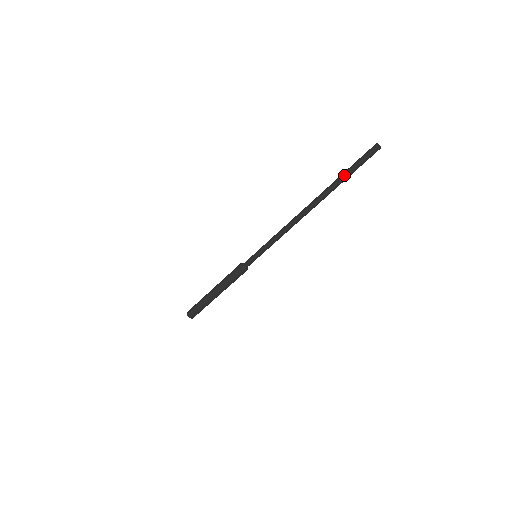
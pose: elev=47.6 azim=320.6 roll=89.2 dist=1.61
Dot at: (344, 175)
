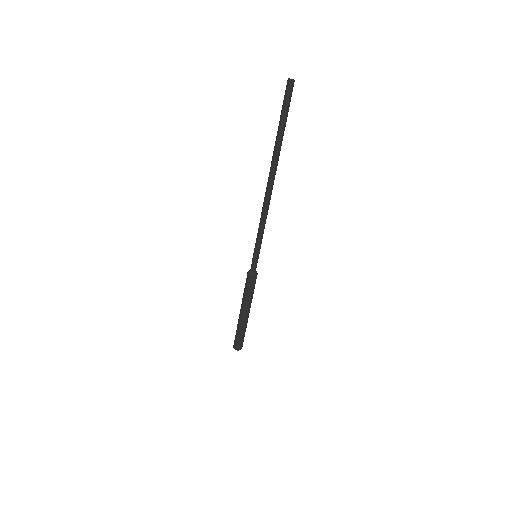
Dot at: (281, 129)
